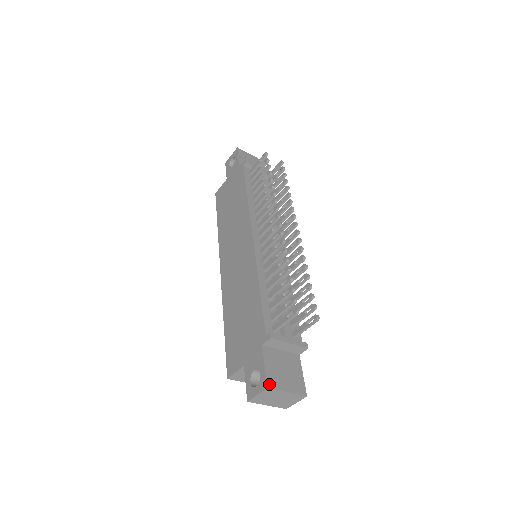
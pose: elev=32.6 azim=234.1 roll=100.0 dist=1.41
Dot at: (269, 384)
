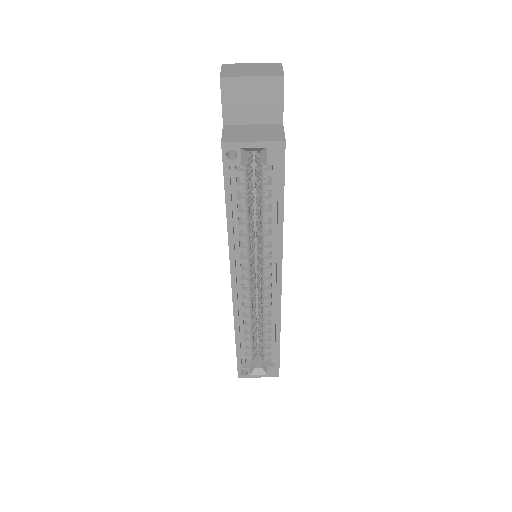
Dot at: occluded
